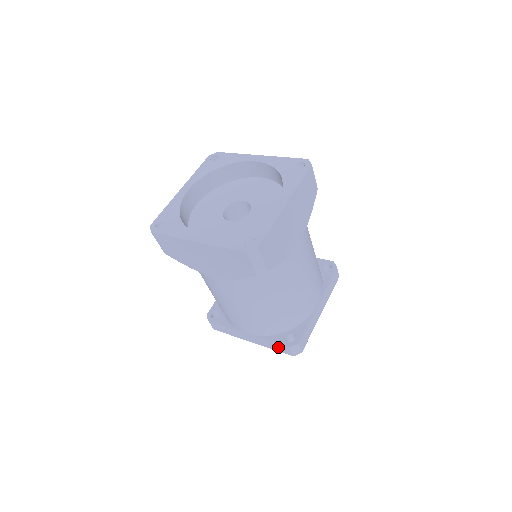
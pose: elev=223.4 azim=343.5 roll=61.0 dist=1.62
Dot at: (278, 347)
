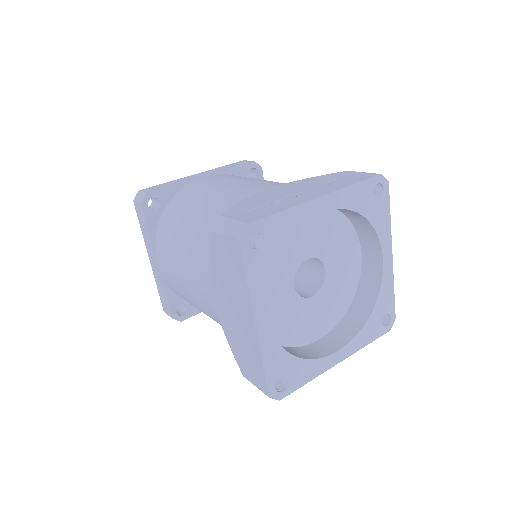
Dot at: (164, 300)
